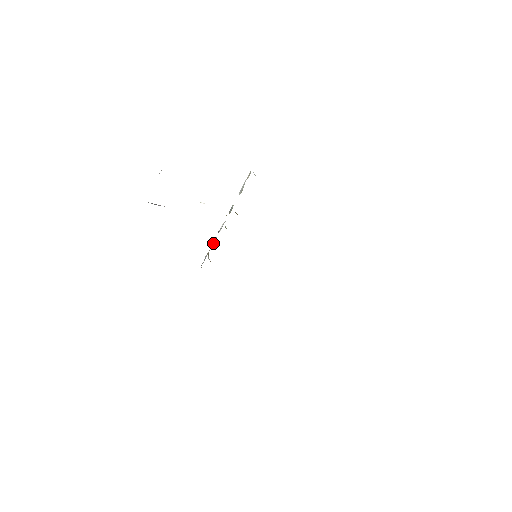
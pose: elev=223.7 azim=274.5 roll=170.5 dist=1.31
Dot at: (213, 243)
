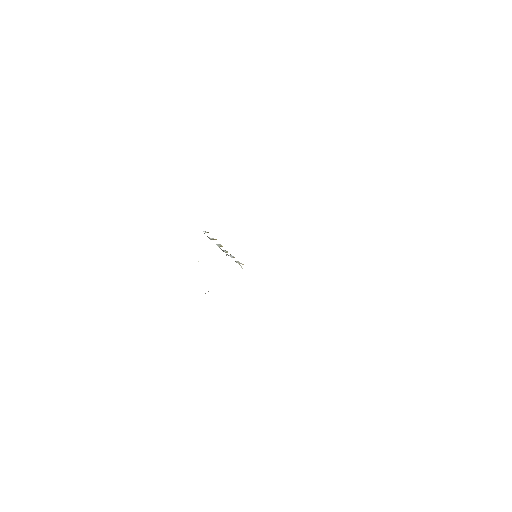
Dot at: occluded
